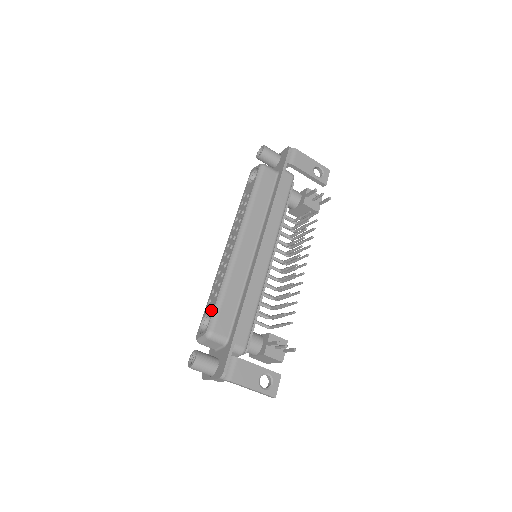
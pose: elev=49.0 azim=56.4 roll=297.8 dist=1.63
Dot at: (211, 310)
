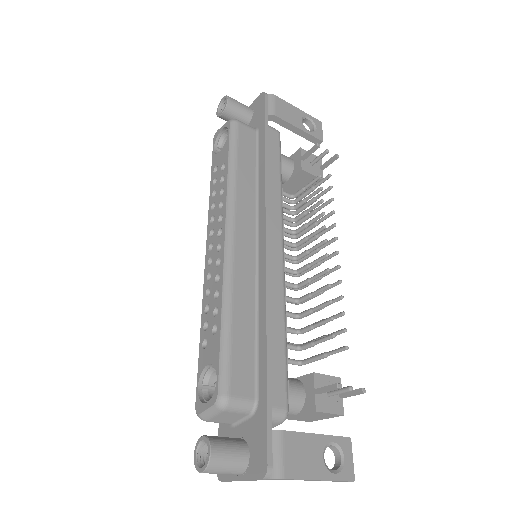
Dot at: (214, 358)
